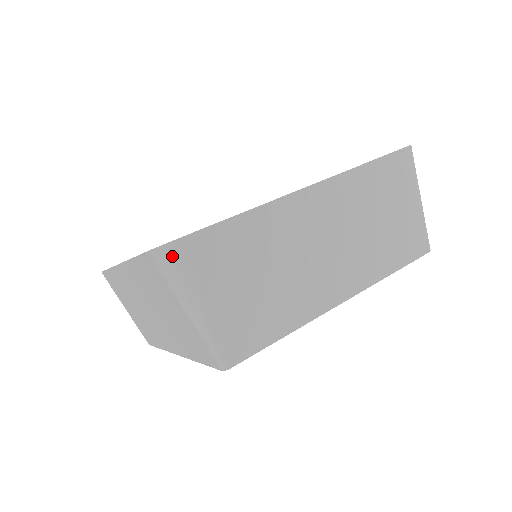
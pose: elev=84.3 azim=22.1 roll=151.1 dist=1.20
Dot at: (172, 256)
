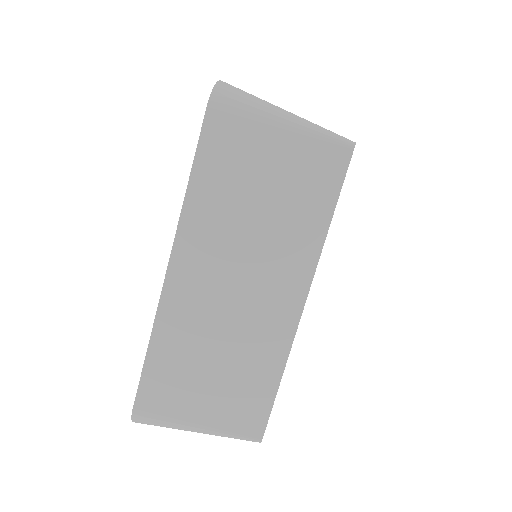
Dot at: (143, 421)
